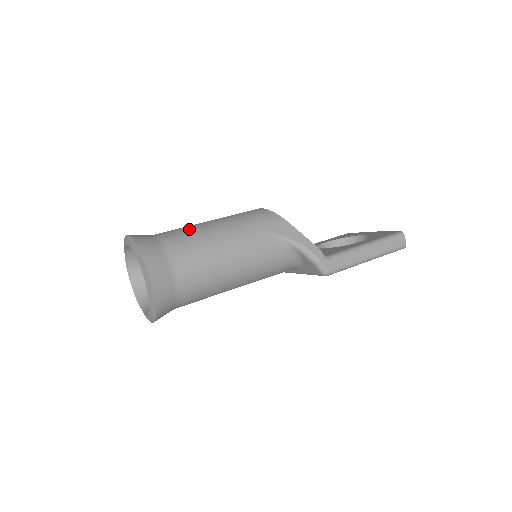
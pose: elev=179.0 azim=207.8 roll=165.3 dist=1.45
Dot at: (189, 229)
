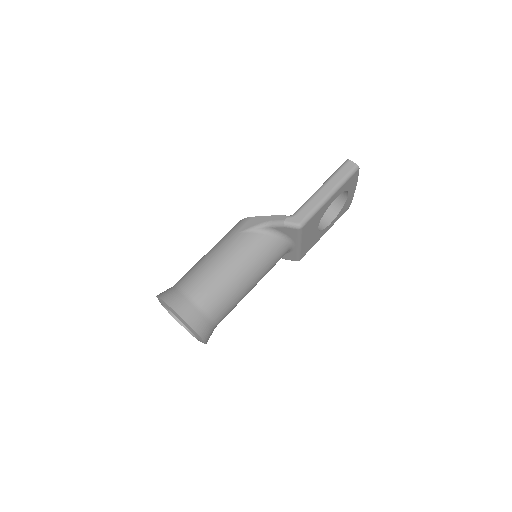
Dot at: (191, 268)
